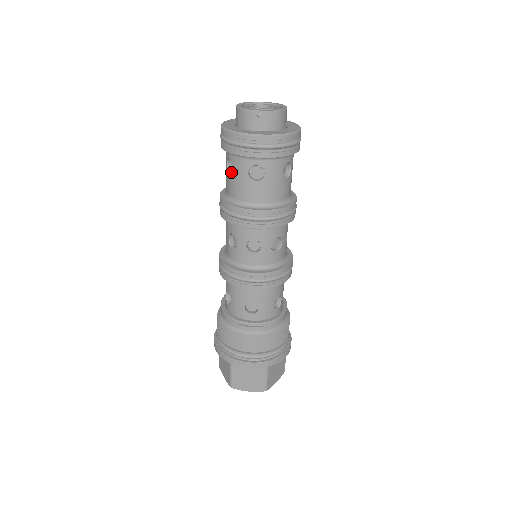
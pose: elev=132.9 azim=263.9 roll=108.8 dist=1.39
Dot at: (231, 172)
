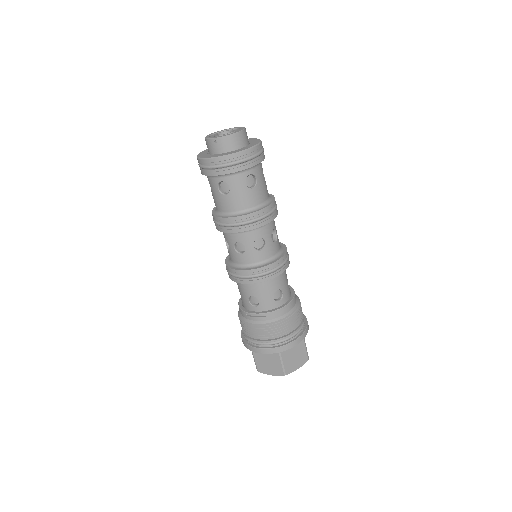
Dot at: occluded
